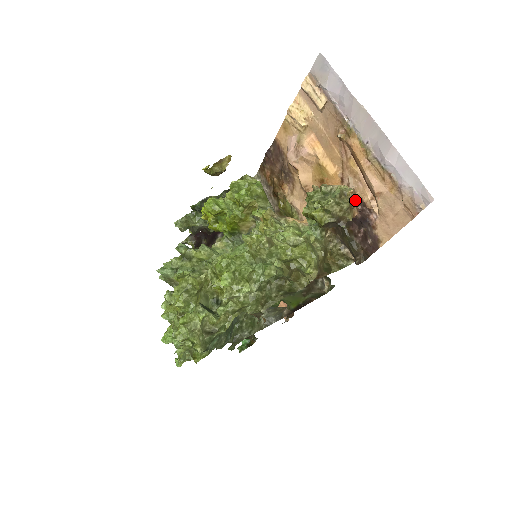
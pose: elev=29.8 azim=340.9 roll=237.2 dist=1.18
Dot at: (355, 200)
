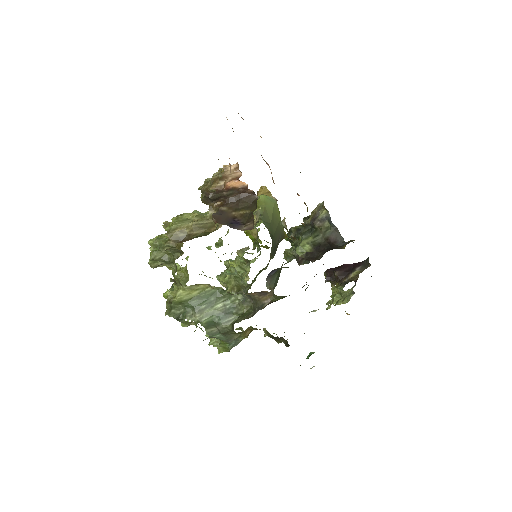
Dot at: (241, 173)
